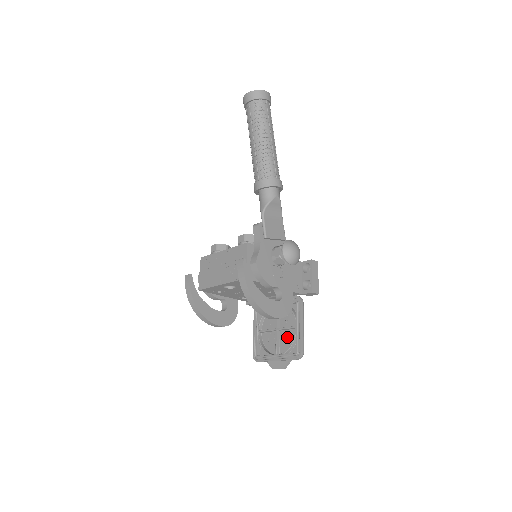
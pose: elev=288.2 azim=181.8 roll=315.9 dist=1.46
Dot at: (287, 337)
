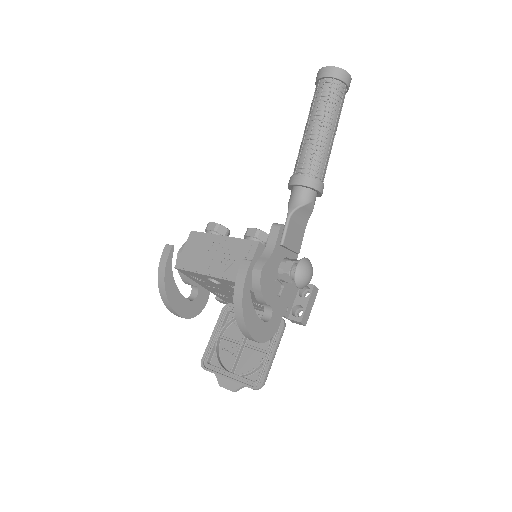
Dot at: (251, 358)
